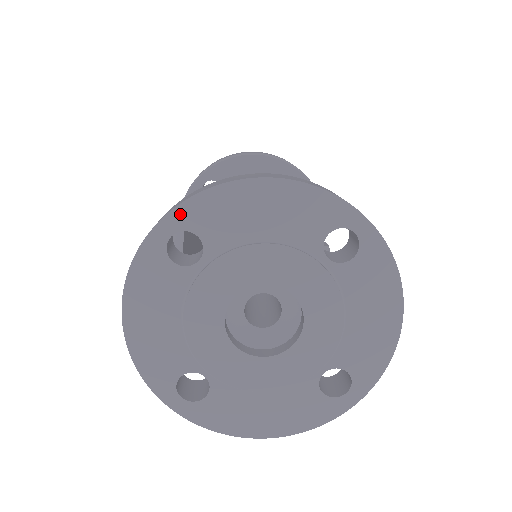
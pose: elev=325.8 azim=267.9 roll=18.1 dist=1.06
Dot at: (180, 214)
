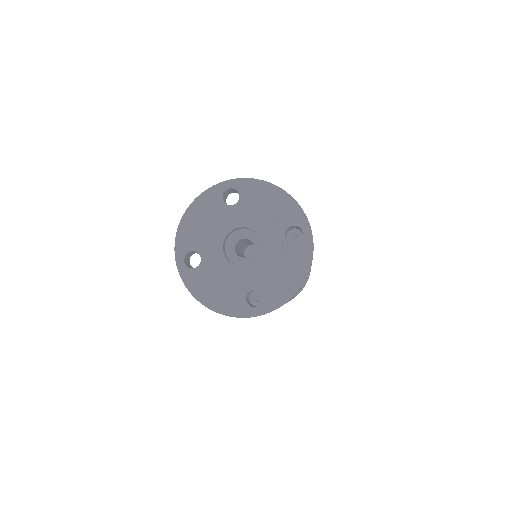
Dot at: (238, 182)
